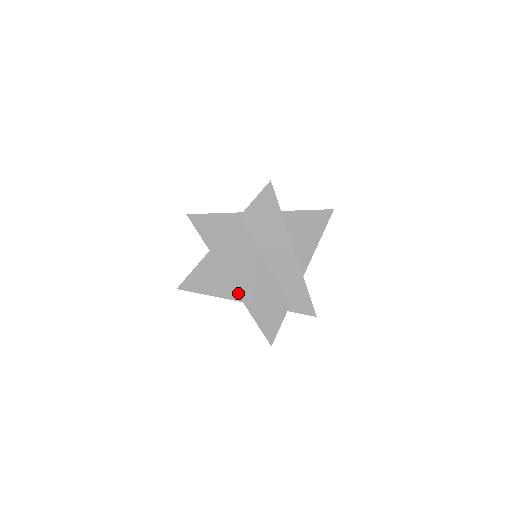
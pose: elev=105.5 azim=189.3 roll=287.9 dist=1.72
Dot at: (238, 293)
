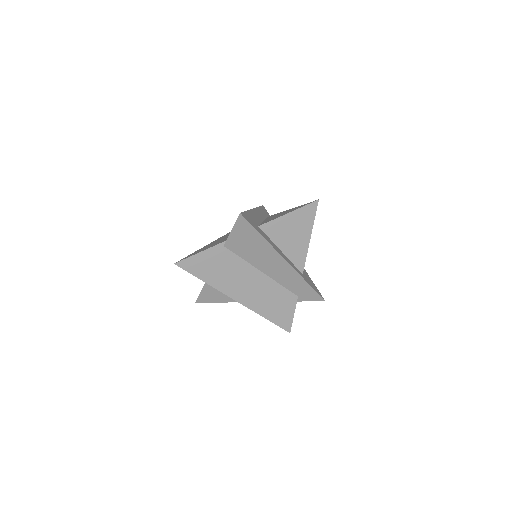
Dot at: (246, 306)
